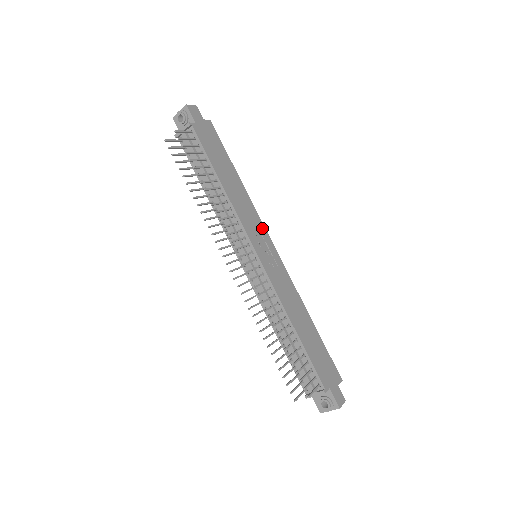
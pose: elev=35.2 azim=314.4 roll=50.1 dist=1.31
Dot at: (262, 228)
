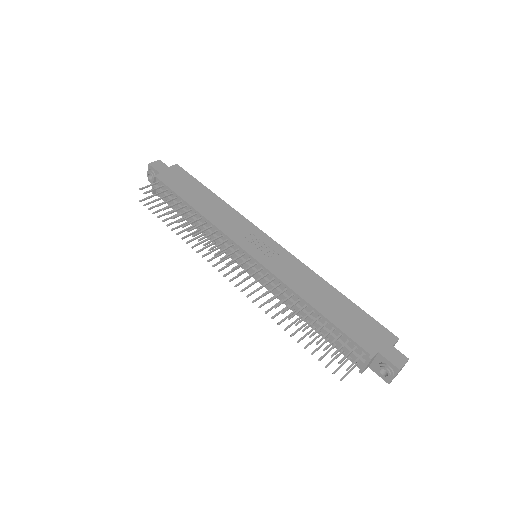
Dot at: (252, 228)
